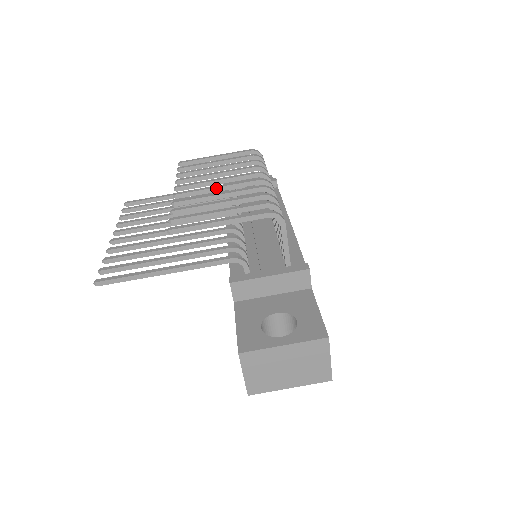
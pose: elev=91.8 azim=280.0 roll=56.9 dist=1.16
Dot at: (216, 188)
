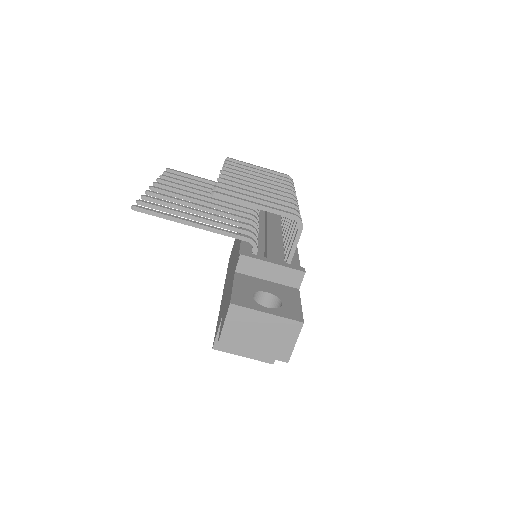
Dot at: (255, 185)
